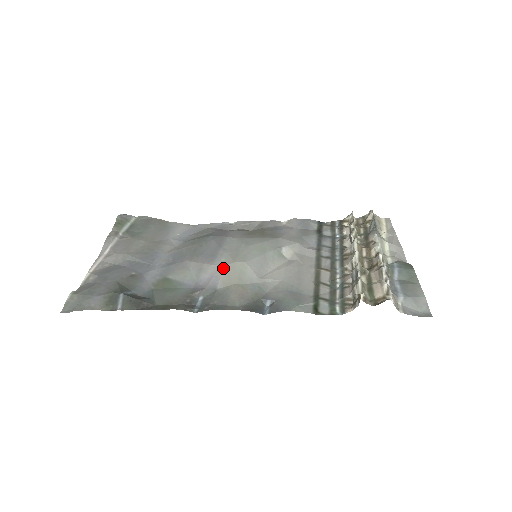
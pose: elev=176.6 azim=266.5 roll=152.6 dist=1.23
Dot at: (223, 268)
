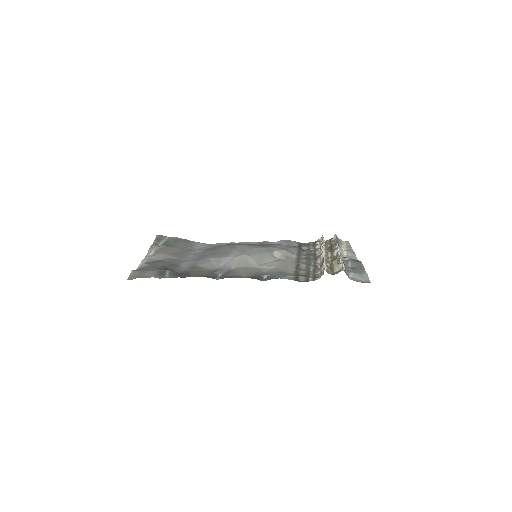
Dot at: (235, 258)
